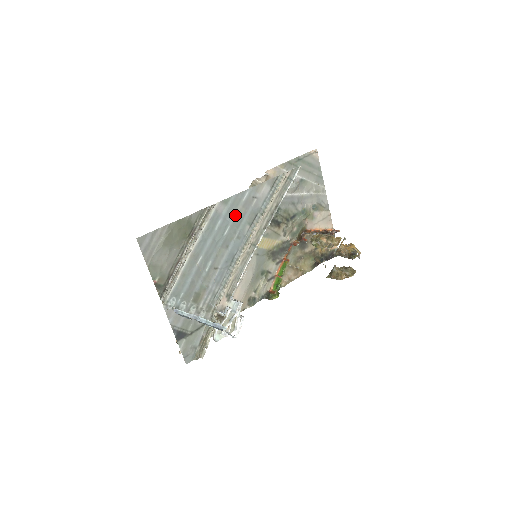
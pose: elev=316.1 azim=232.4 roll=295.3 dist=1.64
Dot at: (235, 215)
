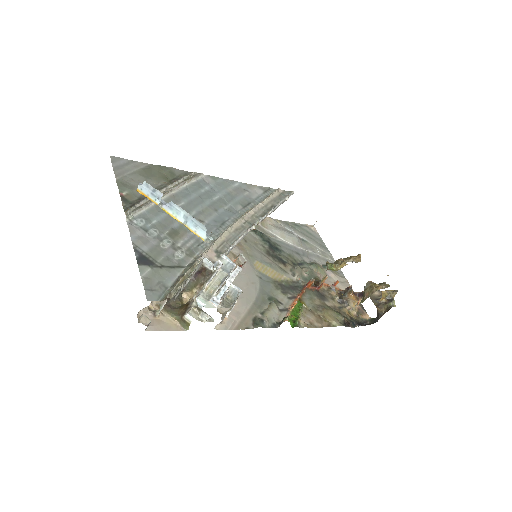
Dot at: (225, 192)
